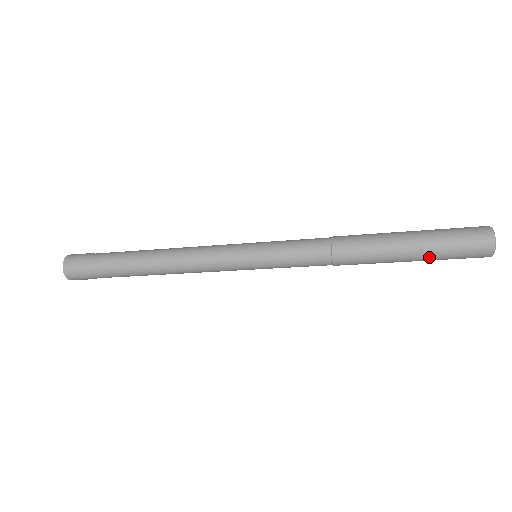
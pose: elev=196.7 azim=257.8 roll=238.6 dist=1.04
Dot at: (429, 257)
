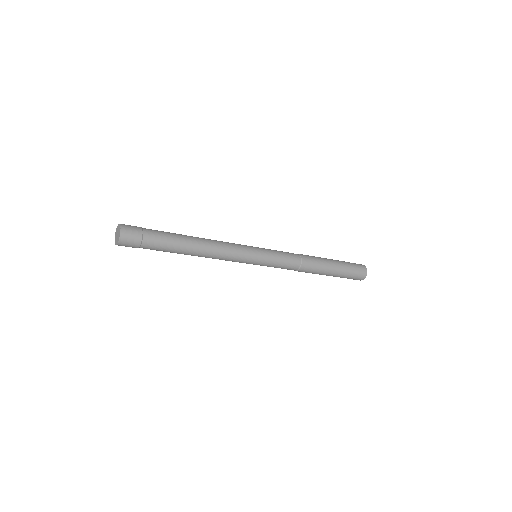
Dot at: occluded
